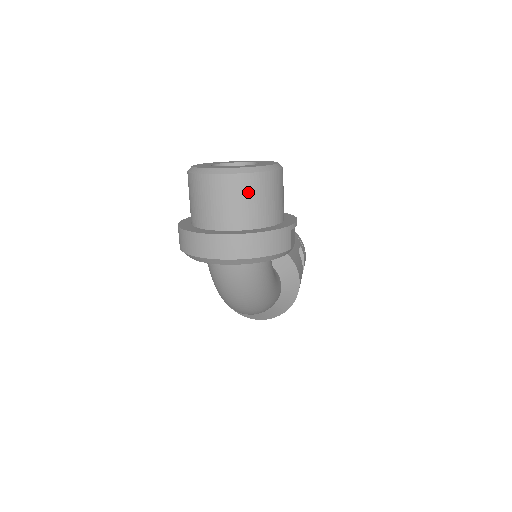
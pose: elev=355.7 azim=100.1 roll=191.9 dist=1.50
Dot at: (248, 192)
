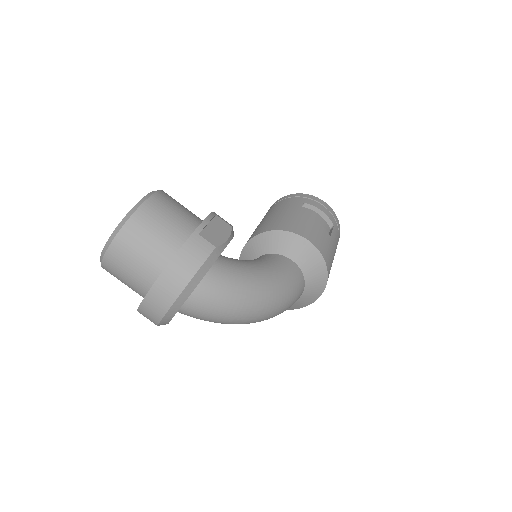
Dot at: (133, 245)
